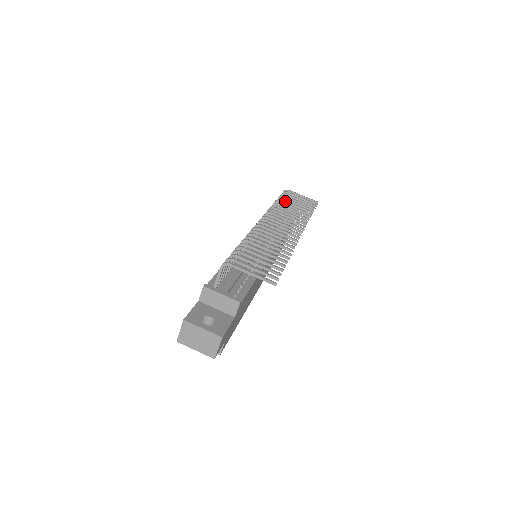
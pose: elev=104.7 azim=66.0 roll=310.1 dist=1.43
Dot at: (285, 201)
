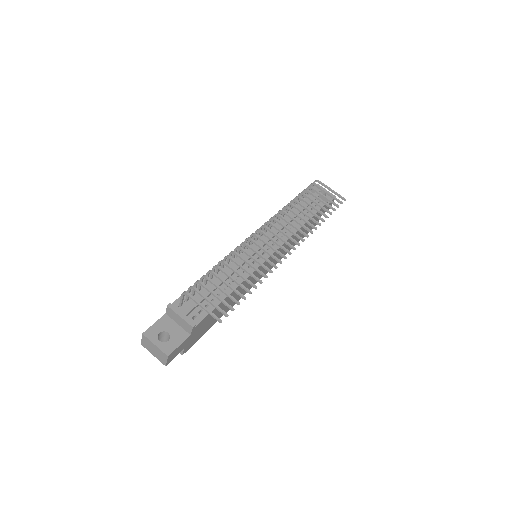
Dot at: (303, 200)
